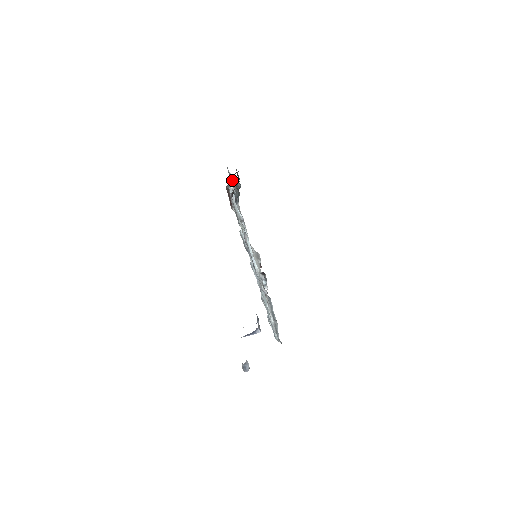
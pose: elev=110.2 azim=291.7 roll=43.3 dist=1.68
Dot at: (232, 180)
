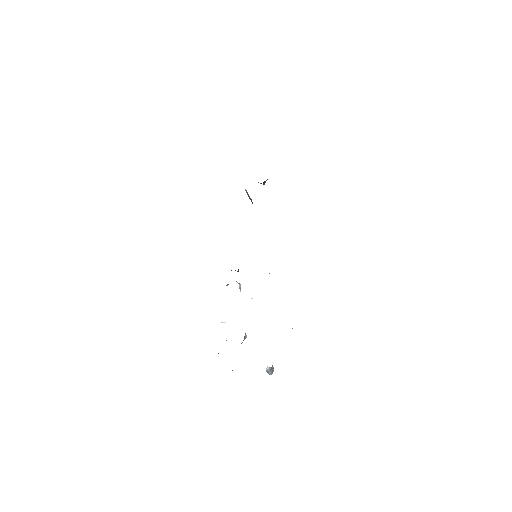
Dot at: occluded
